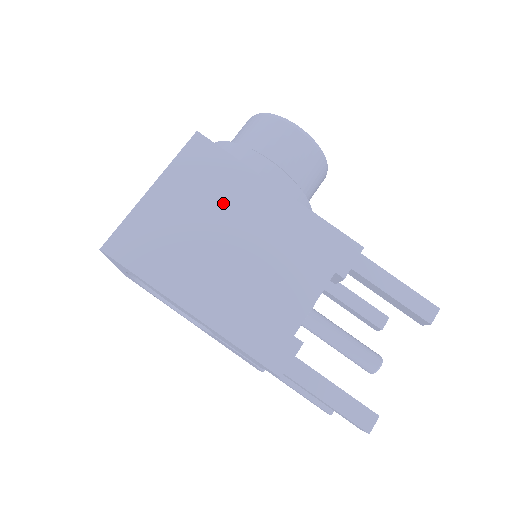
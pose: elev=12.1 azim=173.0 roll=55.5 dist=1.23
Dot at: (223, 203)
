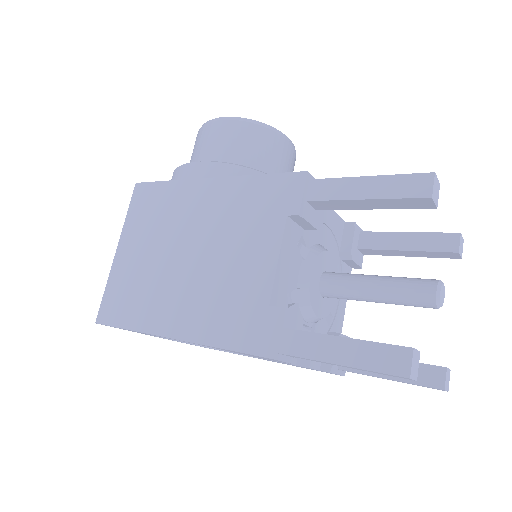
Dot at: (169, 224)
